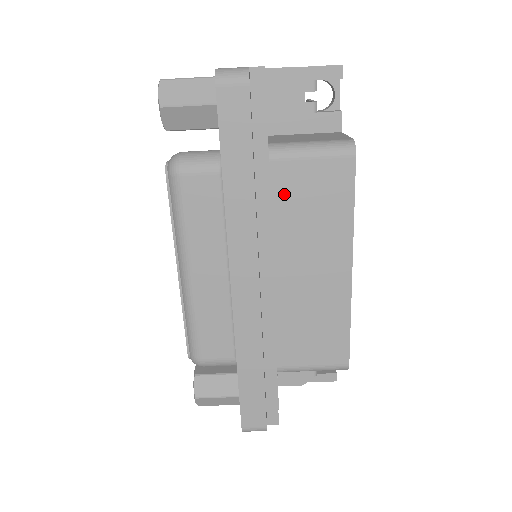
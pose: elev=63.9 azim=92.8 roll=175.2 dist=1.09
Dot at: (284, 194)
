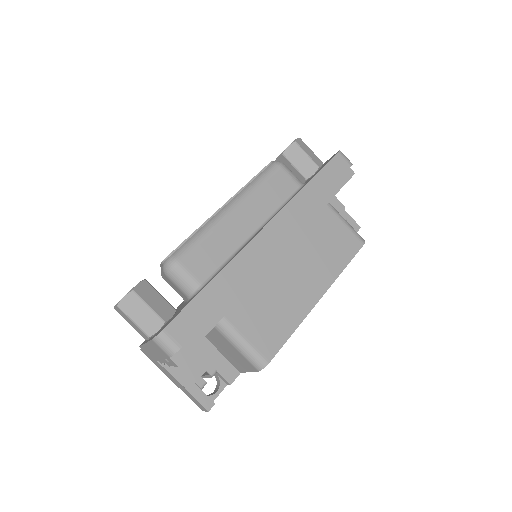
Dot at: (320, 225)
